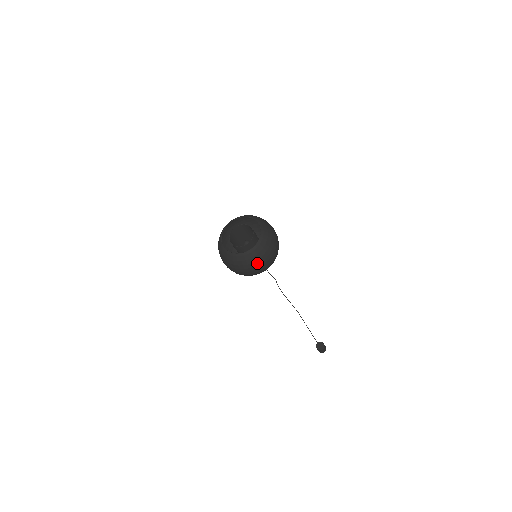
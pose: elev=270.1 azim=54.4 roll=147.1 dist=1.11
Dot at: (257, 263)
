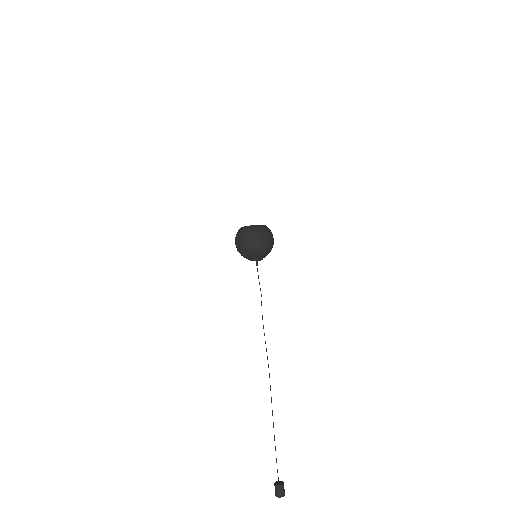
Dot at: (252, 233)
